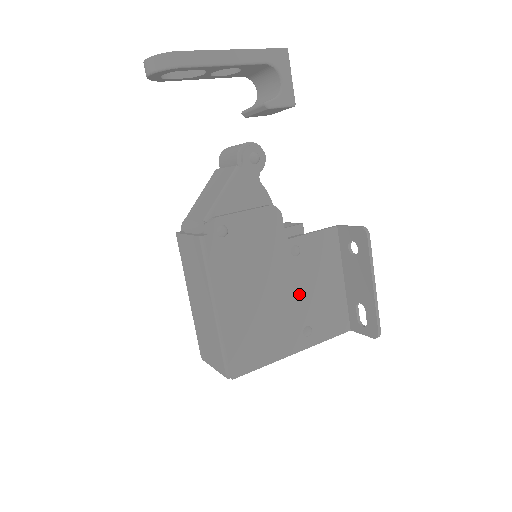
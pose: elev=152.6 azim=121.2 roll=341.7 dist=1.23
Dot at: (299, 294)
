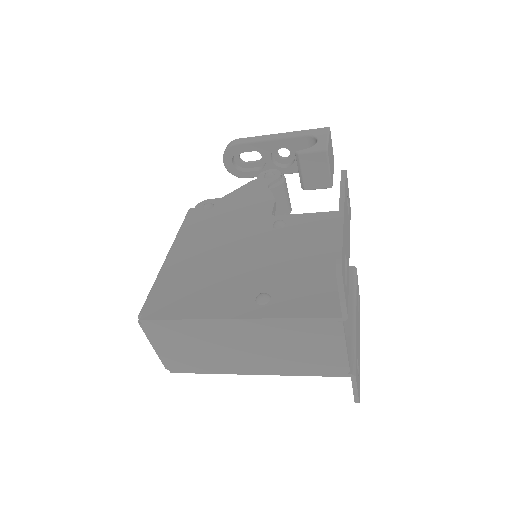
Dot at: (268, 260)
